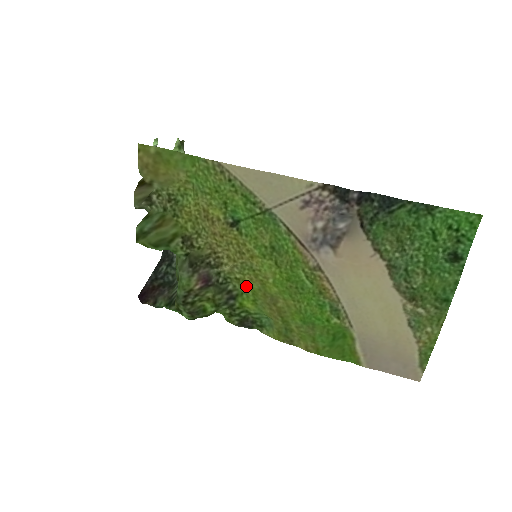
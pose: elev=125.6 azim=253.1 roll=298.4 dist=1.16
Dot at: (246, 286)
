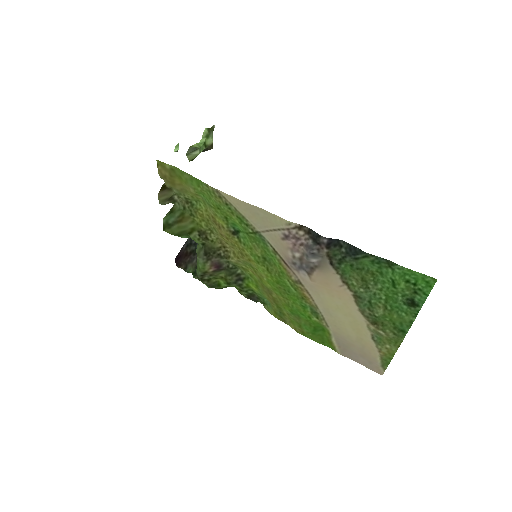
Dot at: (250, 274)
